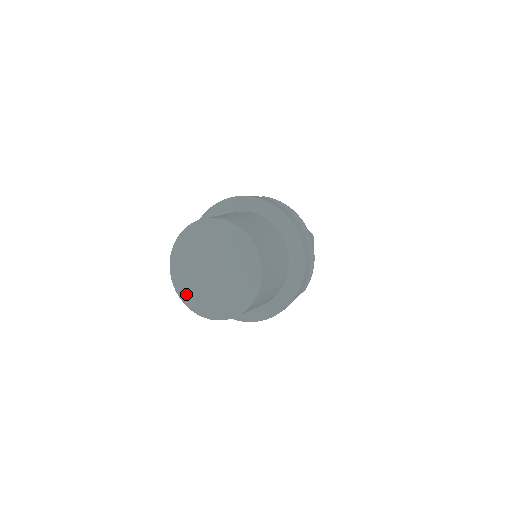
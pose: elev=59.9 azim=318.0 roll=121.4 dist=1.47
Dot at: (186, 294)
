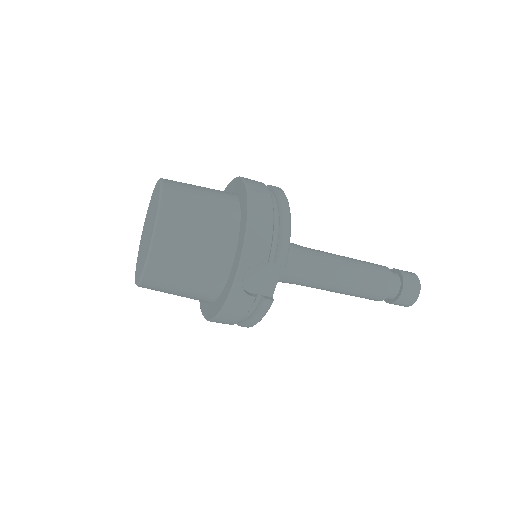
Dot at: (137, 271)
